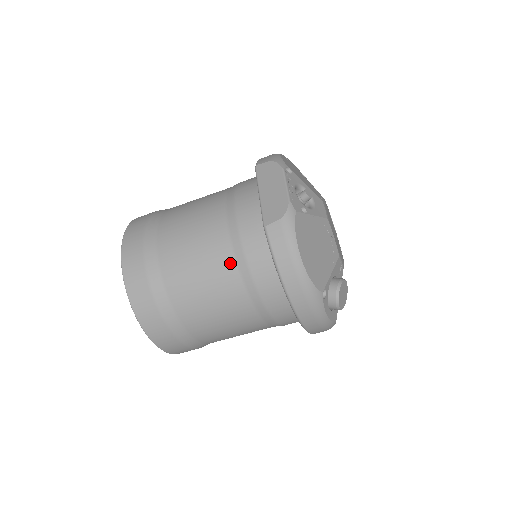
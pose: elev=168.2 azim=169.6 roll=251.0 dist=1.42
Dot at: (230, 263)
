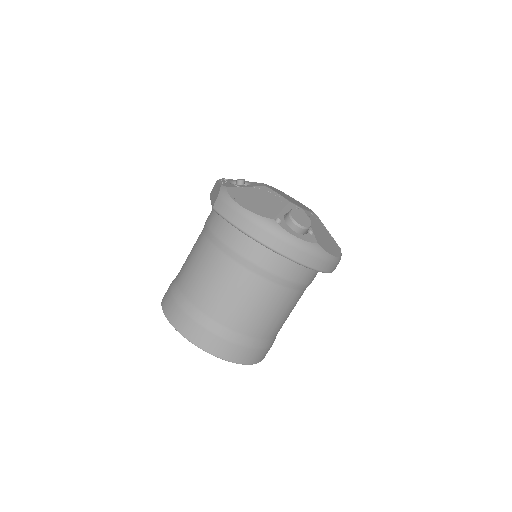
Dot at: (214, 251)
